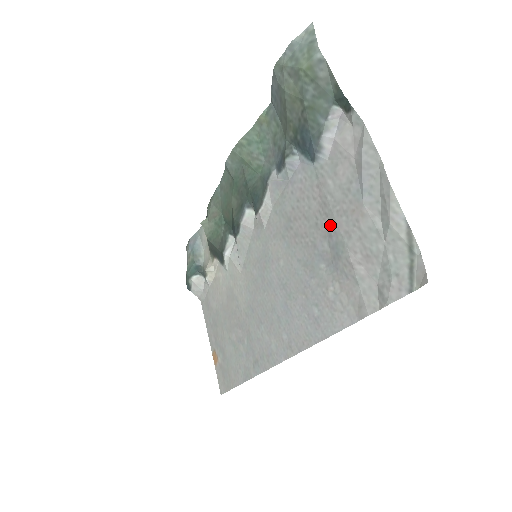
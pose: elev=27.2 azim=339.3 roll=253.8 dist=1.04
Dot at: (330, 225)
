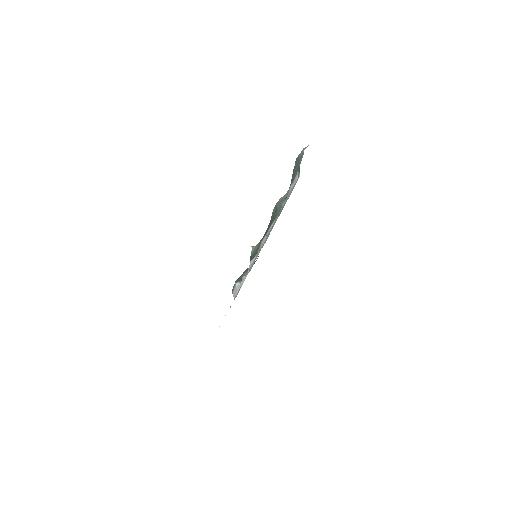
Dot at: occluded
